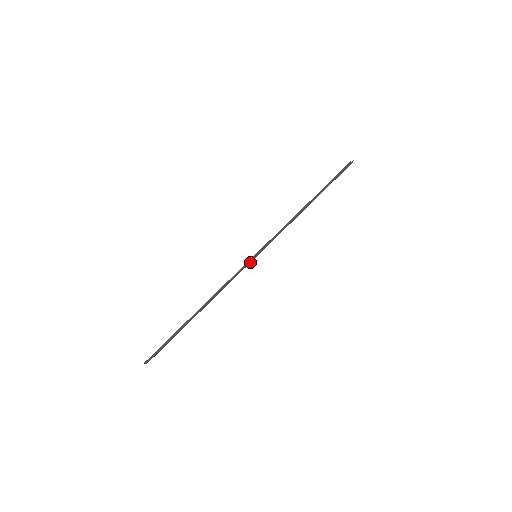
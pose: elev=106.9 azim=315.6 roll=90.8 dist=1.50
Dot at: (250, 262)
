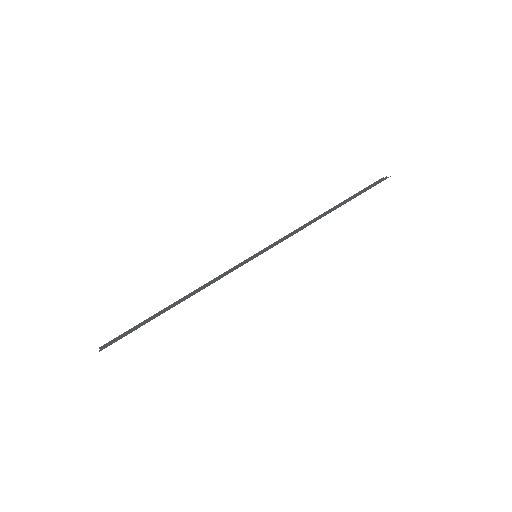
Dot at: (247, 260)
